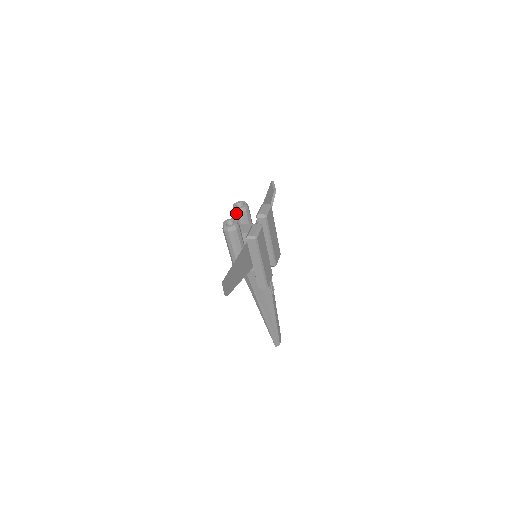
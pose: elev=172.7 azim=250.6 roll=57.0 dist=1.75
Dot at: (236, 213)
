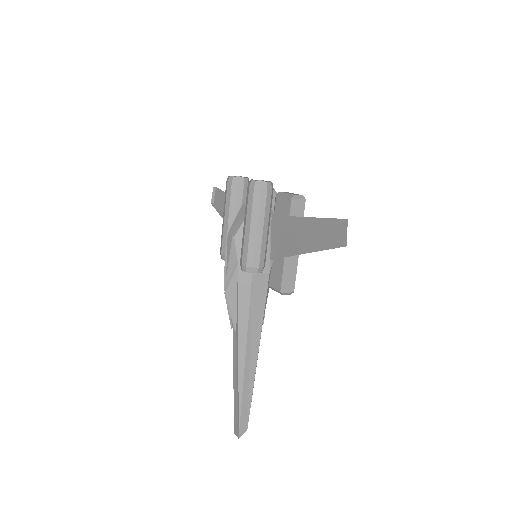
Dot at: (240, 184)
